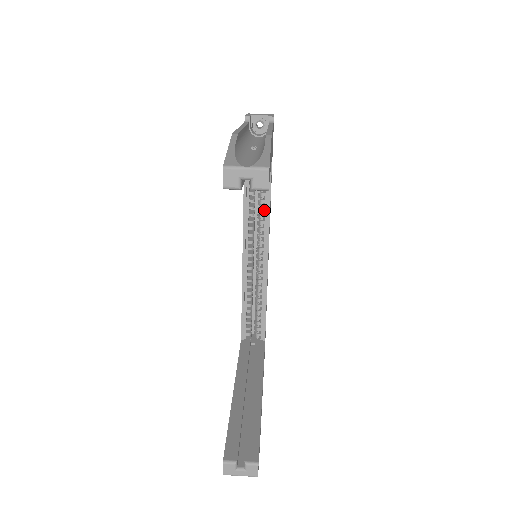
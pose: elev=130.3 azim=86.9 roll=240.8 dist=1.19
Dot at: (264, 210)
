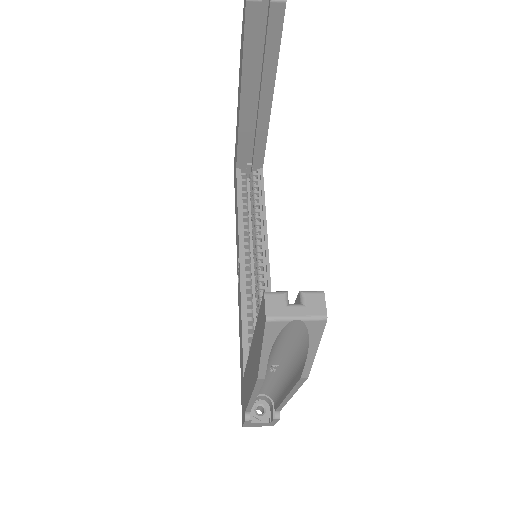
Dot at: occluded
